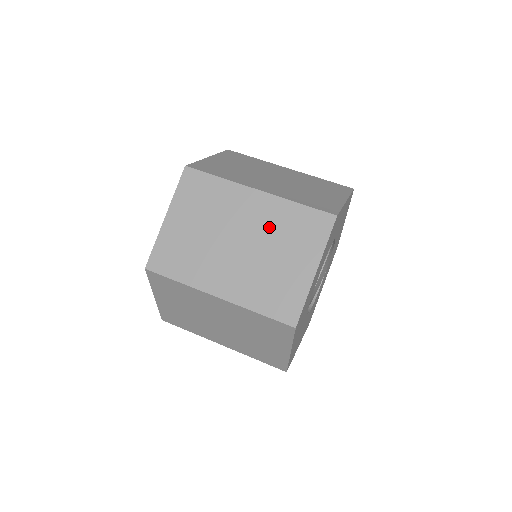
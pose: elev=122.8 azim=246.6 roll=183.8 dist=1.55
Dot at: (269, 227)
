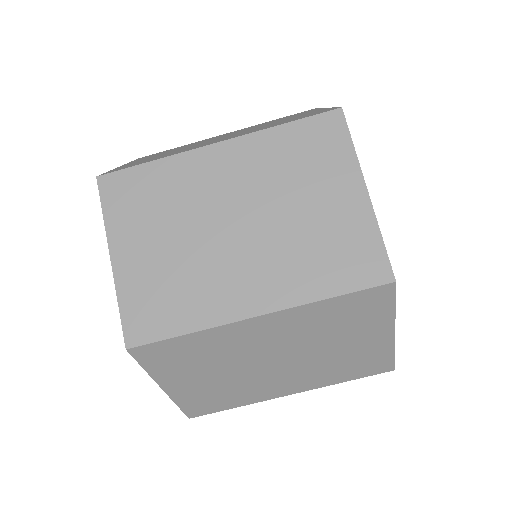
Dot at: (264, 178)
